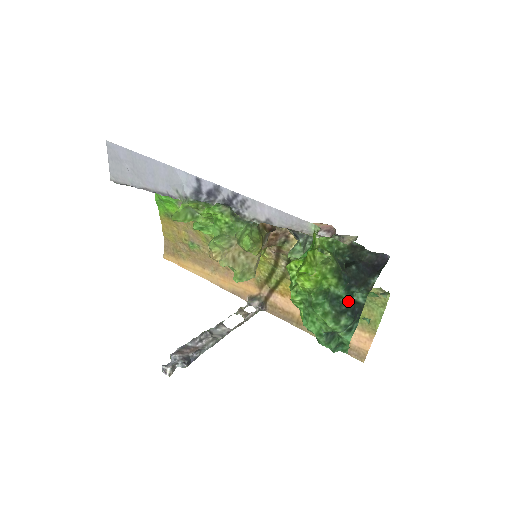
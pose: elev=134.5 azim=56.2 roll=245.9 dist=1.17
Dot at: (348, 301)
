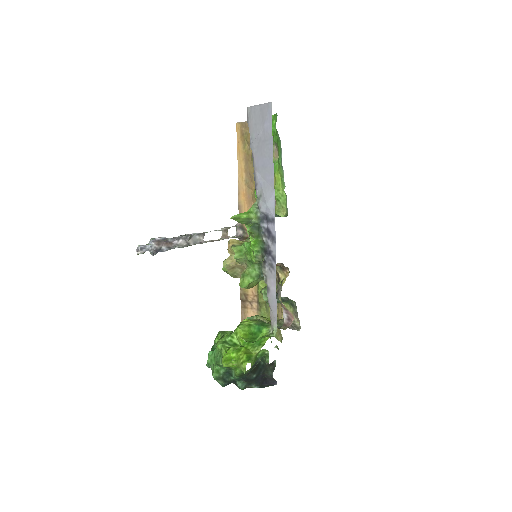
Dot at: (233, 379)
